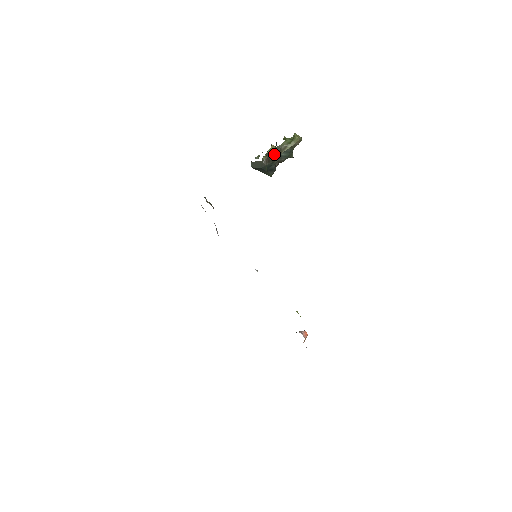
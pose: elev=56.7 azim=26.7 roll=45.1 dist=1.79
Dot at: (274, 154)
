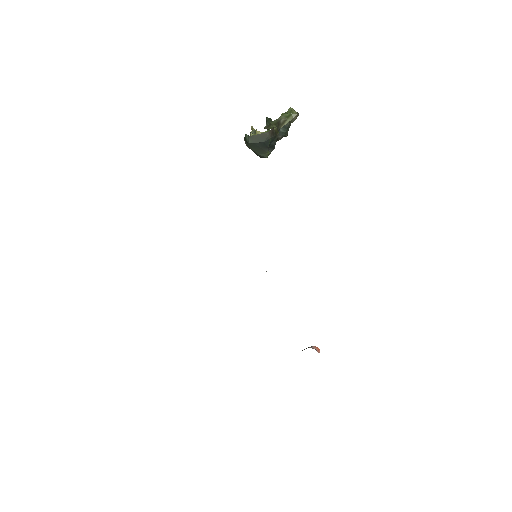
Dot at: (275, 127)
